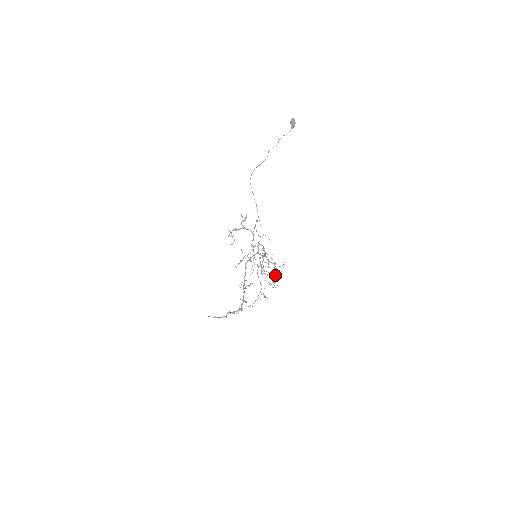
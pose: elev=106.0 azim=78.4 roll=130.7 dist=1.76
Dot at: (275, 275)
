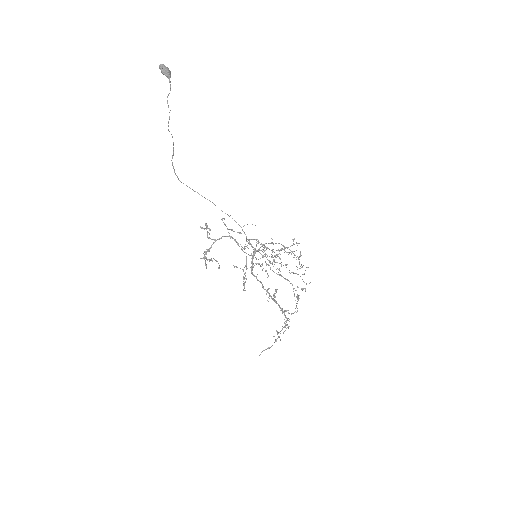
Dot at: occluded
